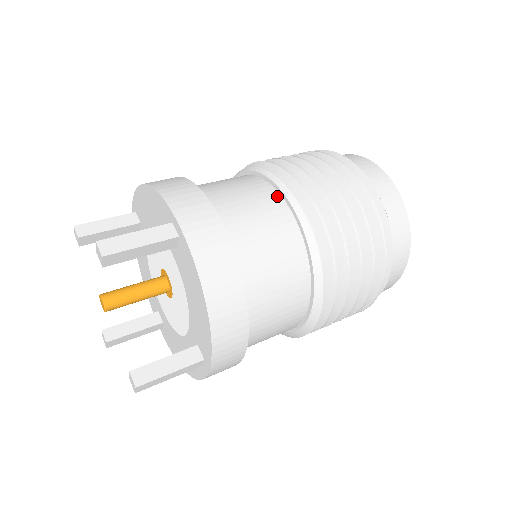
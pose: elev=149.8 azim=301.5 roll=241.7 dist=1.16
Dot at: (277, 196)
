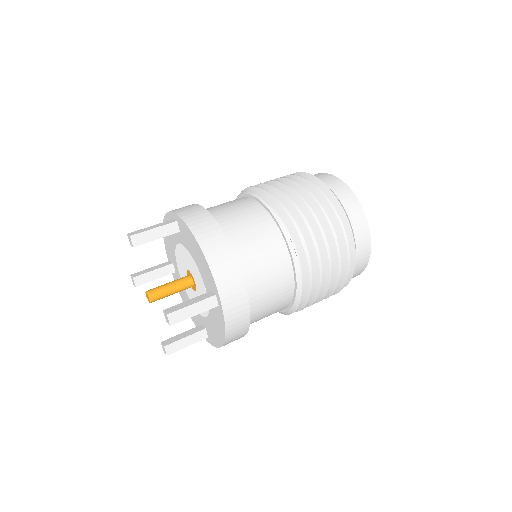
Dot at: (289, 263)
